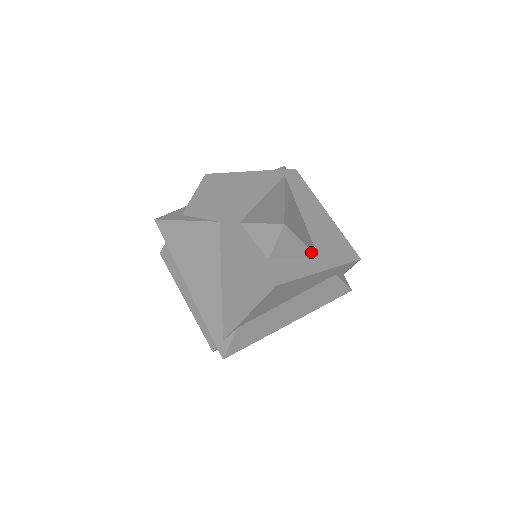
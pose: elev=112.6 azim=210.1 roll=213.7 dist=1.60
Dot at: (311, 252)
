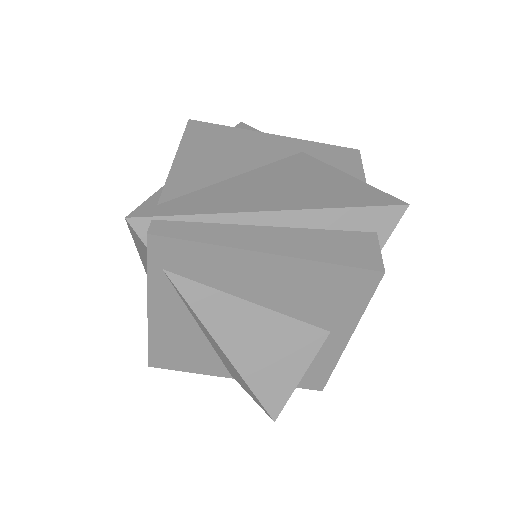
Dot at: (317, 352)
